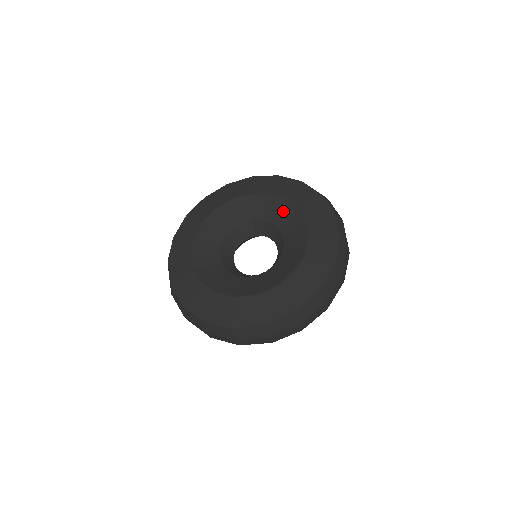
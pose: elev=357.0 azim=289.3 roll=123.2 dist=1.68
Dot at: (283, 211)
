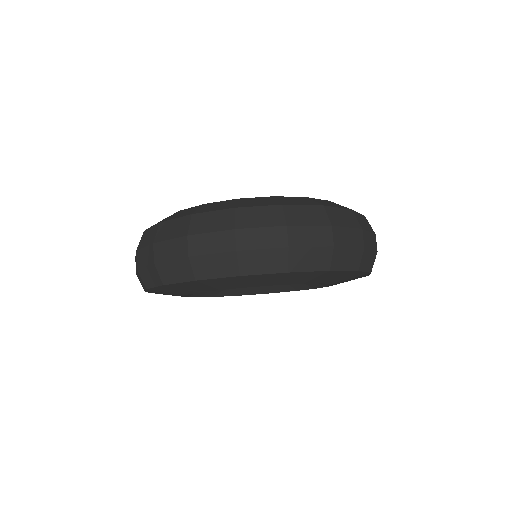
Dot at: occluded
